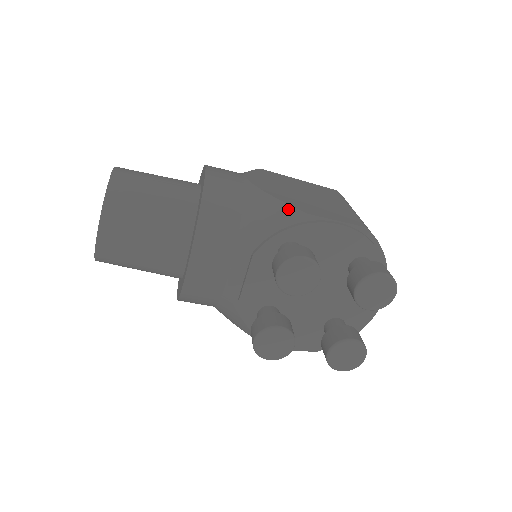
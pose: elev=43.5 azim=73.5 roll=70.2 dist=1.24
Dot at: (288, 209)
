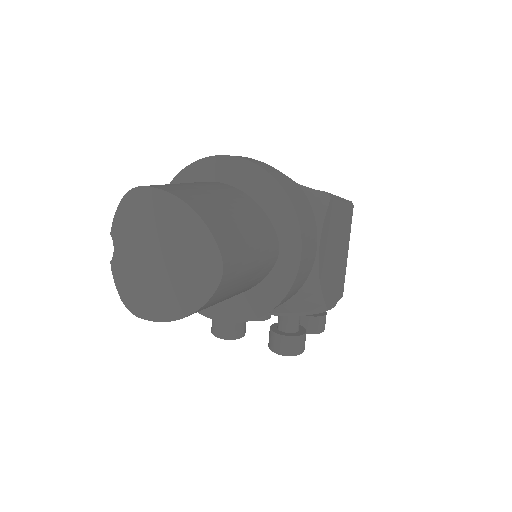
Dot at: (321, 305)
